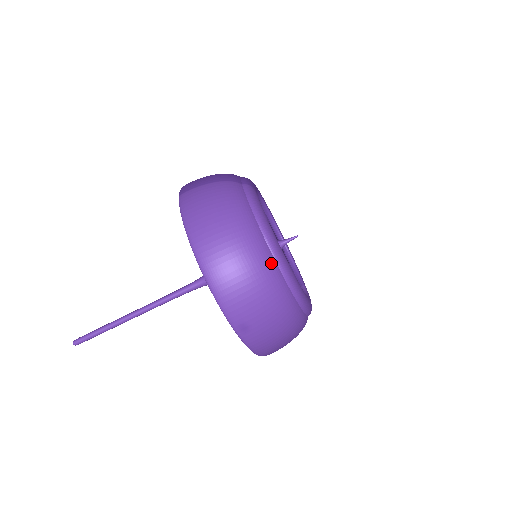
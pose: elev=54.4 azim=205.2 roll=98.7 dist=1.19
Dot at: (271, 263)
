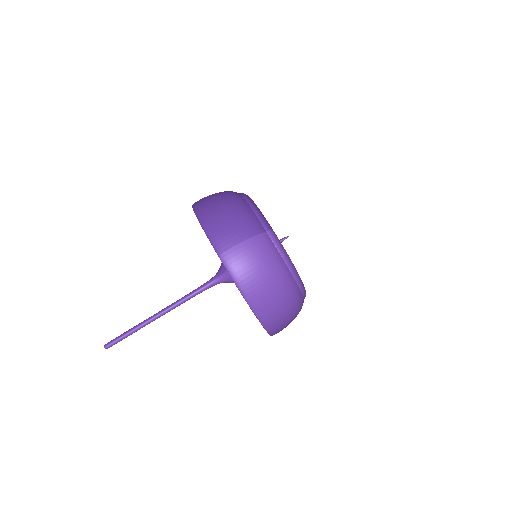
Dot at: (300, 296)
